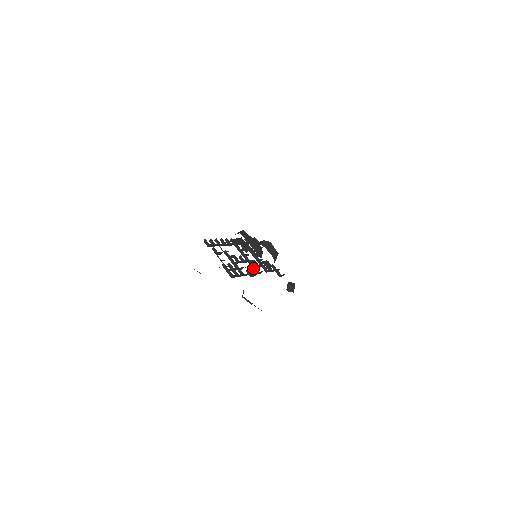
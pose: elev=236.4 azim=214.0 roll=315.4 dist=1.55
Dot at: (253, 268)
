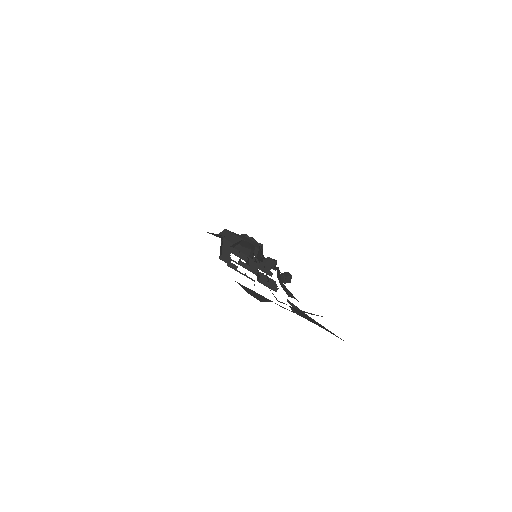
Dot at: (264, 271)
